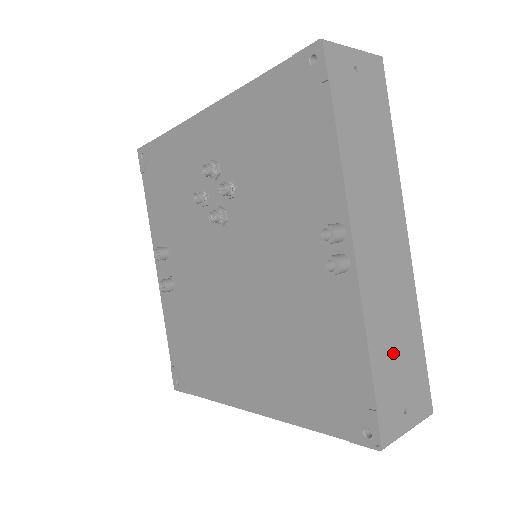
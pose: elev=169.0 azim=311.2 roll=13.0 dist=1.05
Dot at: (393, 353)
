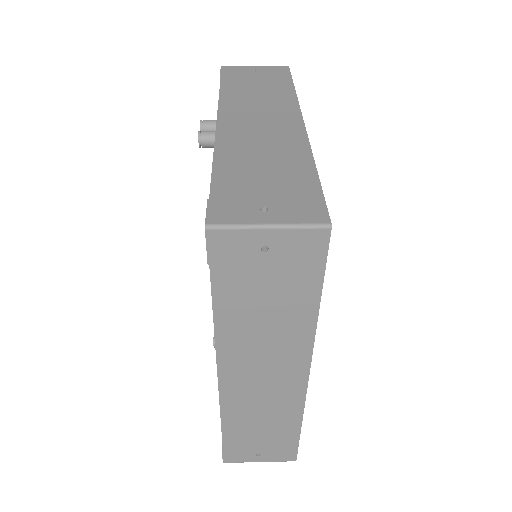
Dot at: (254, 172)
